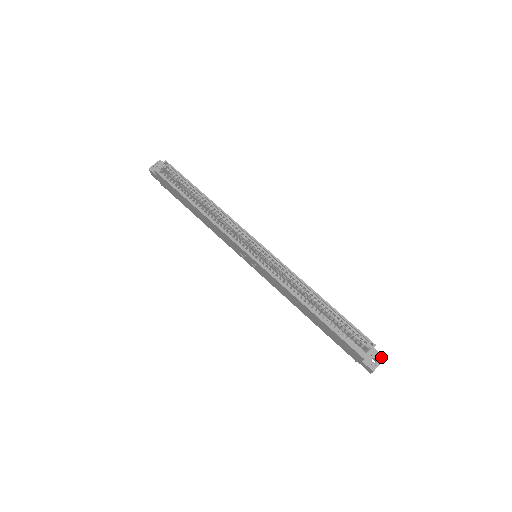
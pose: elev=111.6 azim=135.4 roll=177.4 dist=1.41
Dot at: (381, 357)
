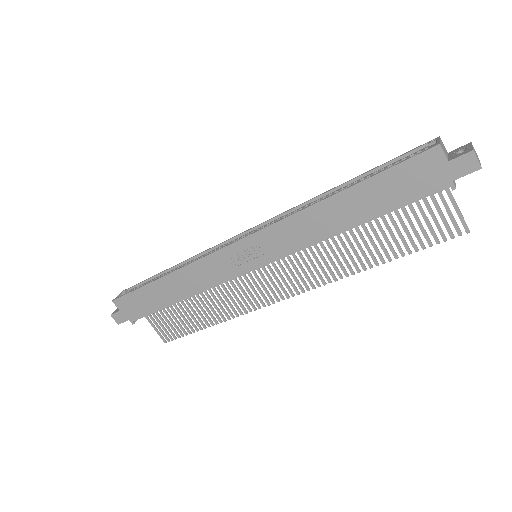
Dot at: (465, 145)
